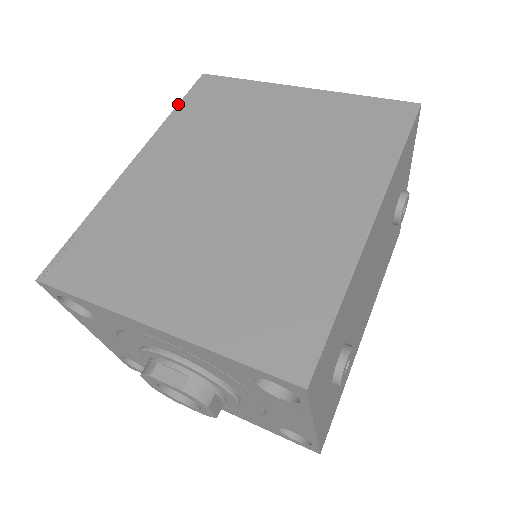
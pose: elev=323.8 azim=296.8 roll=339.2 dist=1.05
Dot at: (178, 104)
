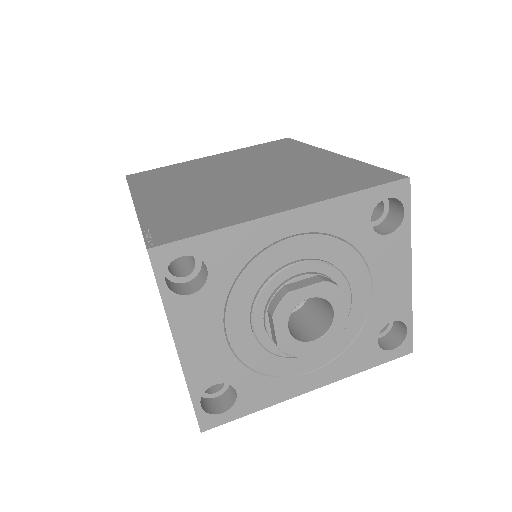
Dot at: (129, 184)
